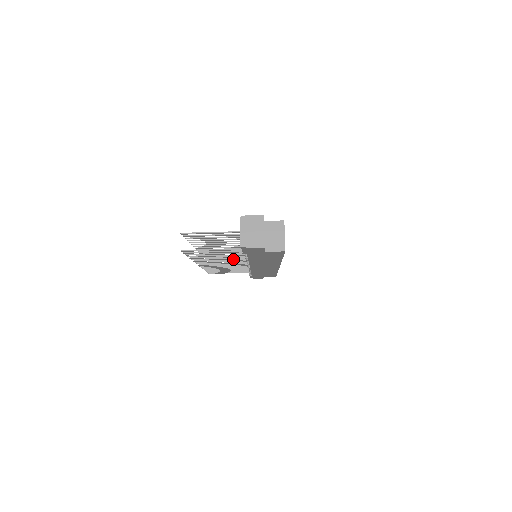
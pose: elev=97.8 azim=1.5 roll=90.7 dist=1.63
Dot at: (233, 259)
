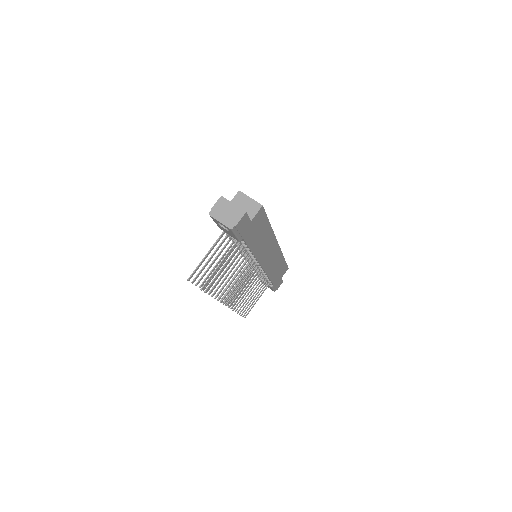
Dot at: (243, 270)
